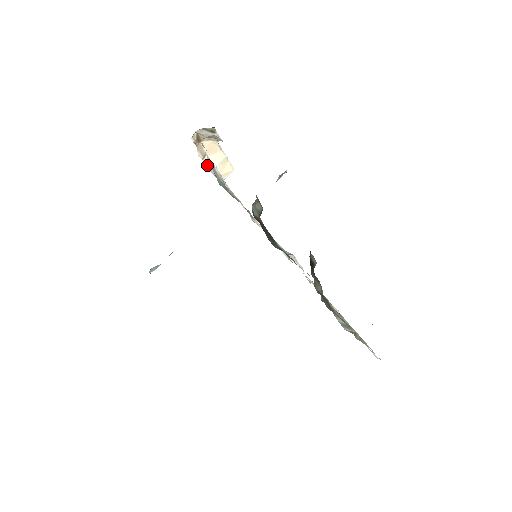
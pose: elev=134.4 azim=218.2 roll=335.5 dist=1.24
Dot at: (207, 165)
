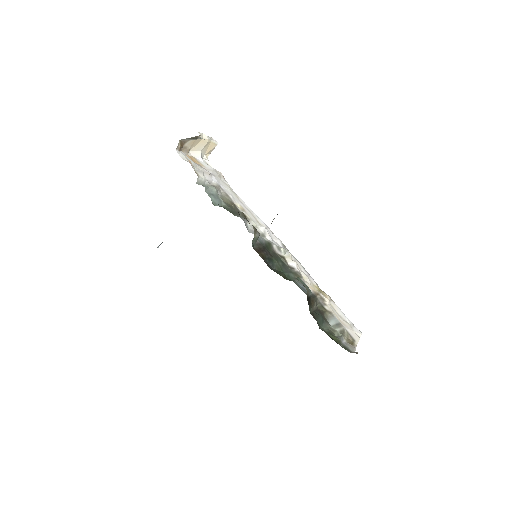
Dot at: (198, 182)
